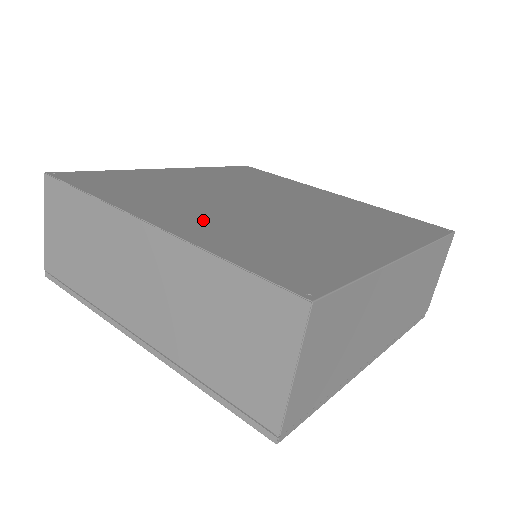
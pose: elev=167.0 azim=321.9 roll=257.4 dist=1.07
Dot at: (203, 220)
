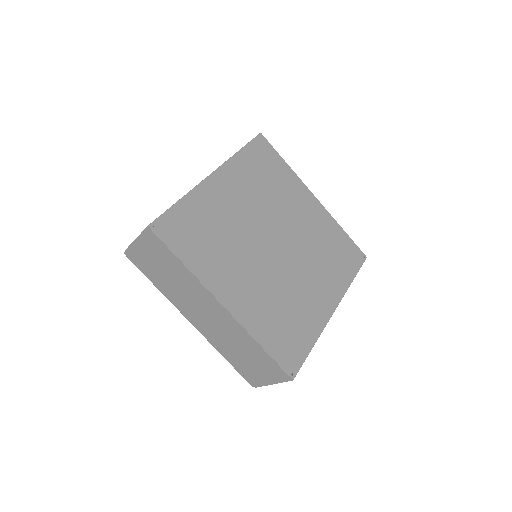
Dot at: (248, 292)
